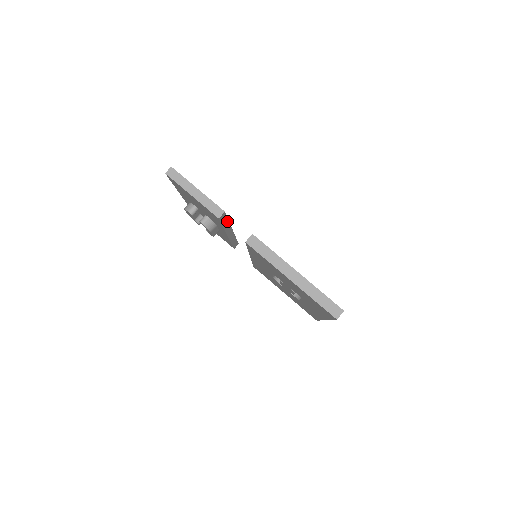
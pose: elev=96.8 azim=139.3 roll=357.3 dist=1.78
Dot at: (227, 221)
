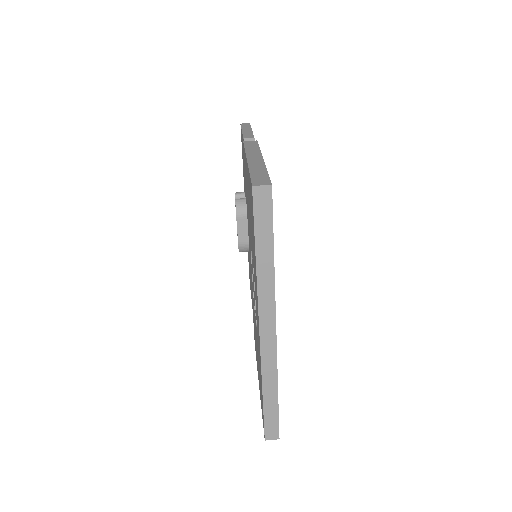
Dot at: occluded
